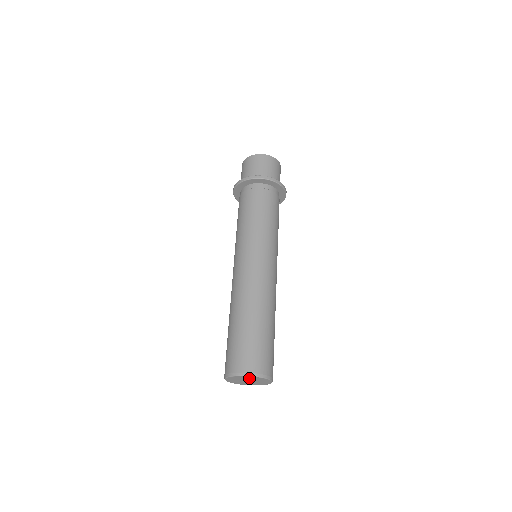
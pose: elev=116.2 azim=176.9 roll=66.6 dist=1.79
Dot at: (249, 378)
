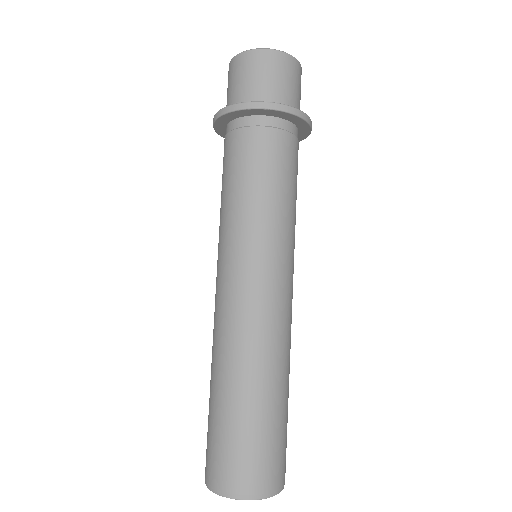
Dot at: occluded
